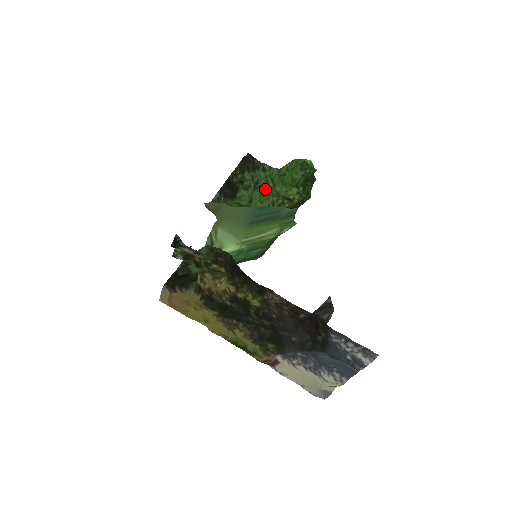
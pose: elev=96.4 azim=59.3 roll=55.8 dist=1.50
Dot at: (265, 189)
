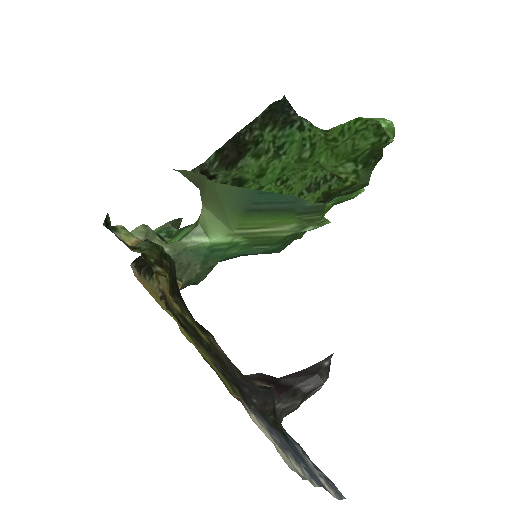
Dot at: (294, 159)
